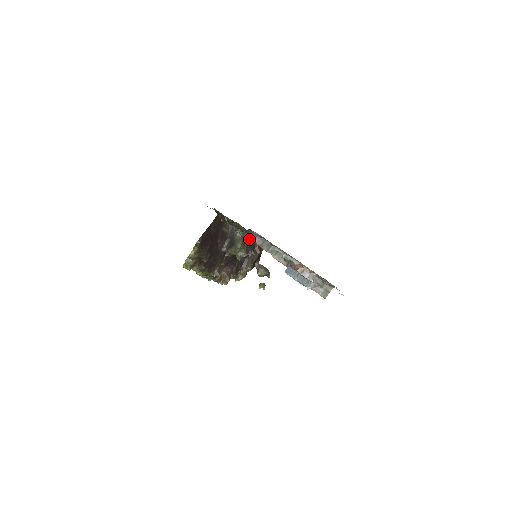
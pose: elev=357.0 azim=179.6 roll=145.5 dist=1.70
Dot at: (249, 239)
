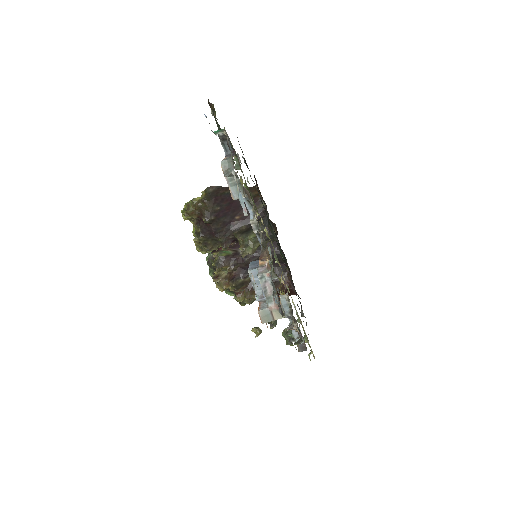
Dot at: (281, 265)
